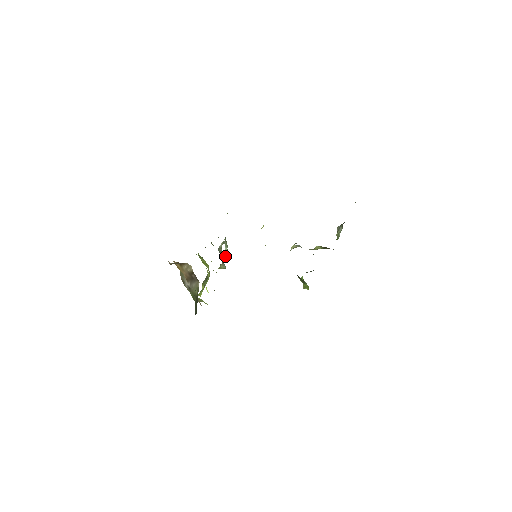
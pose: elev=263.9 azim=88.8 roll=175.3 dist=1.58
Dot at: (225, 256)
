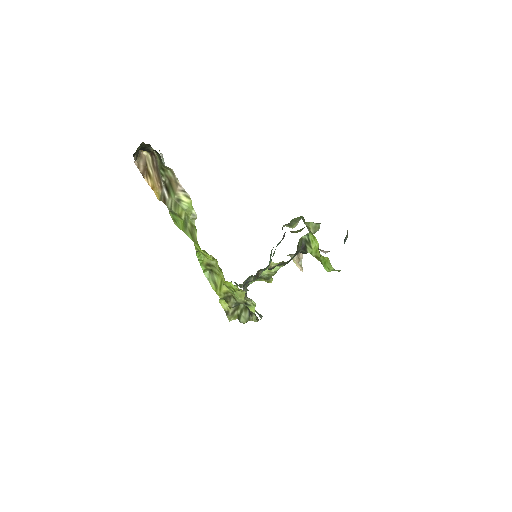
Dot at: occluded
